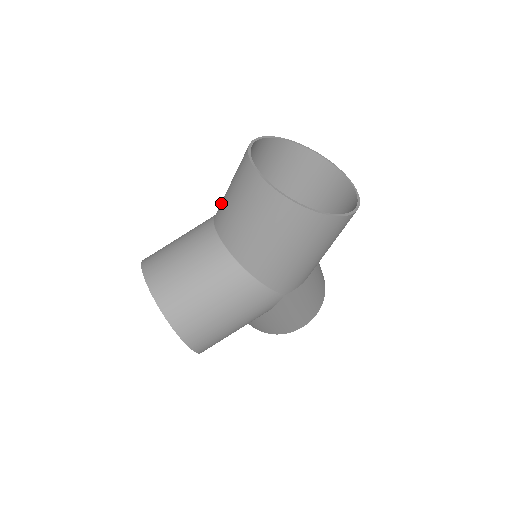
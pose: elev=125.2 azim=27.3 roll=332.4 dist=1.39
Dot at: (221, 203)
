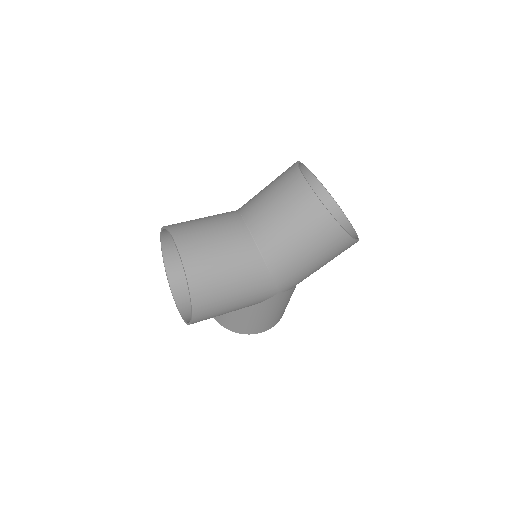
Dot at: (253, 201)
